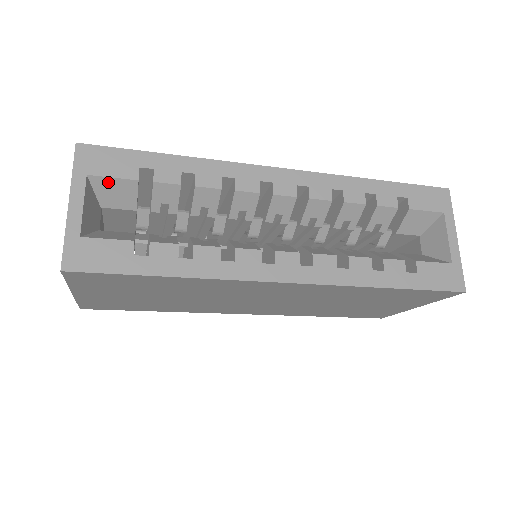
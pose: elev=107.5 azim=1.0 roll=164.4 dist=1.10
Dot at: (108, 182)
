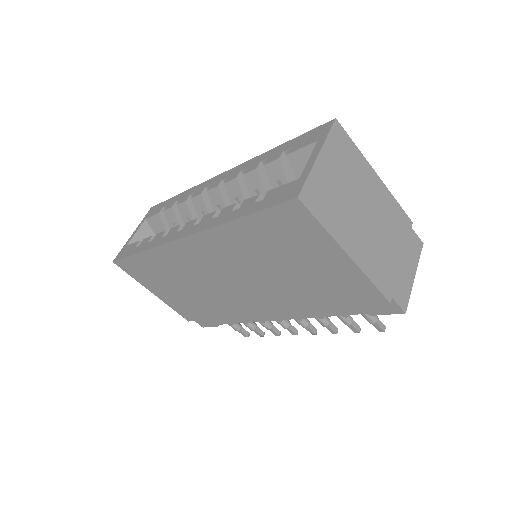
Dot at: (152, 220)
